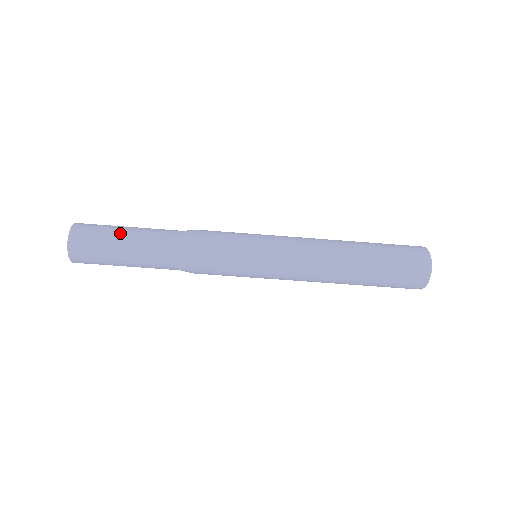
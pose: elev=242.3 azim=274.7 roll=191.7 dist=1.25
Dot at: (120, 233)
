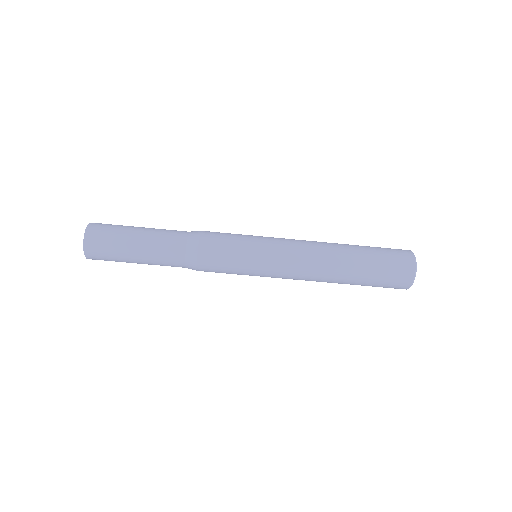
Dot at: occluded
